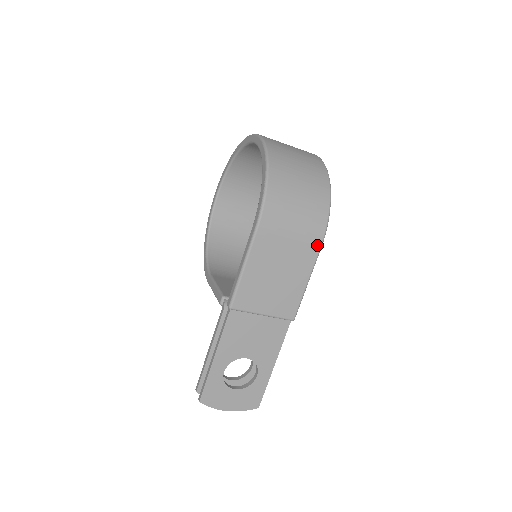
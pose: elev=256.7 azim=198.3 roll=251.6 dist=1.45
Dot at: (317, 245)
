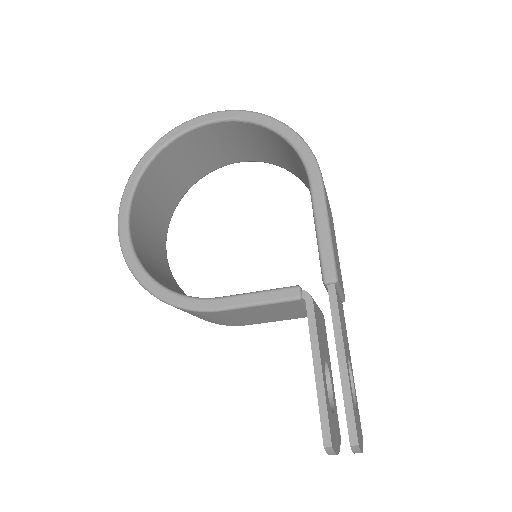
Dot at: occluded
